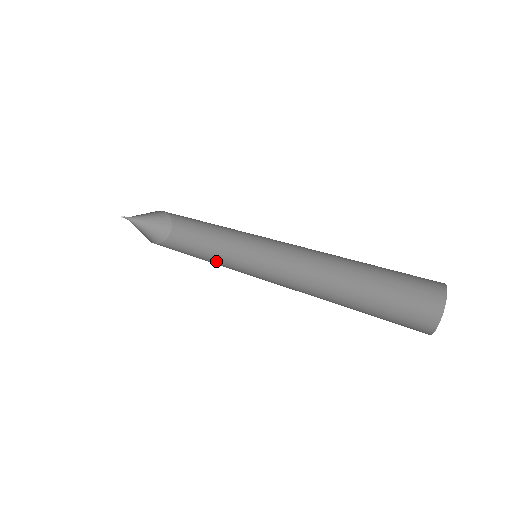
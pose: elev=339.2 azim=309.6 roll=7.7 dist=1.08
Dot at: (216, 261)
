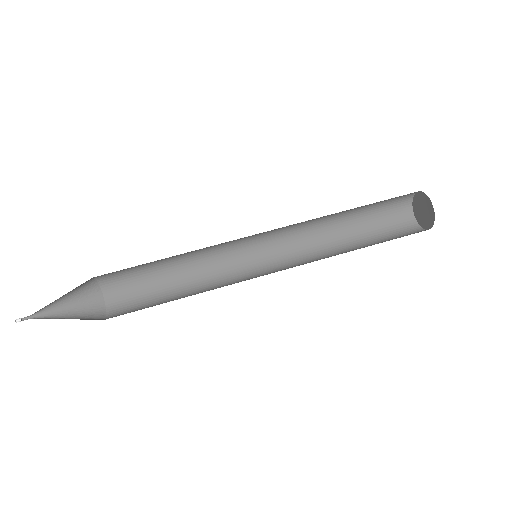
Dot at: (204, 290)
